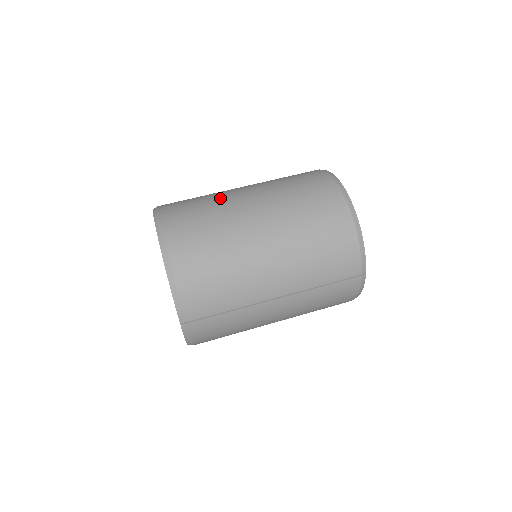
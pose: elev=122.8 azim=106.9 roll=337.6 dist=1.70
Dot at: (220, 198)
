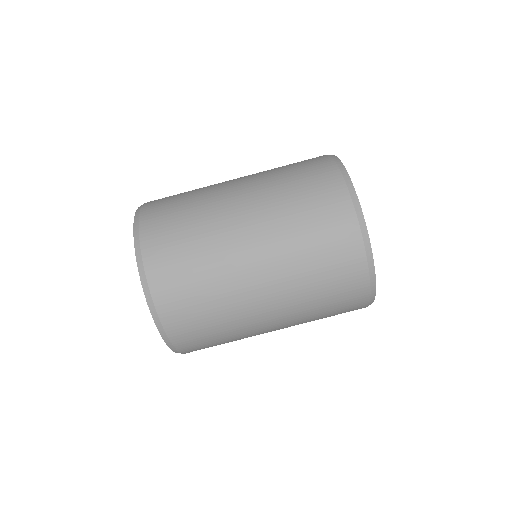
Dot at: (221, 267)
